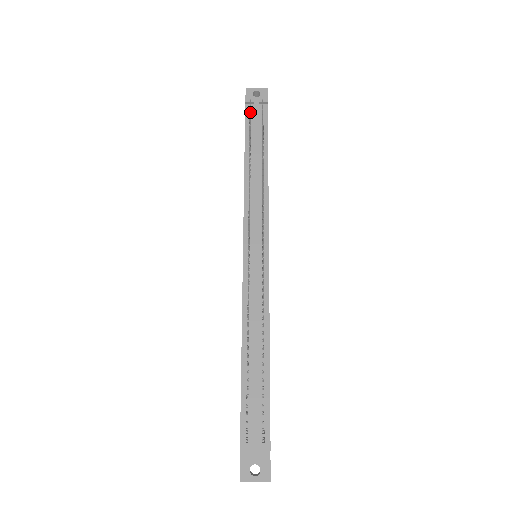
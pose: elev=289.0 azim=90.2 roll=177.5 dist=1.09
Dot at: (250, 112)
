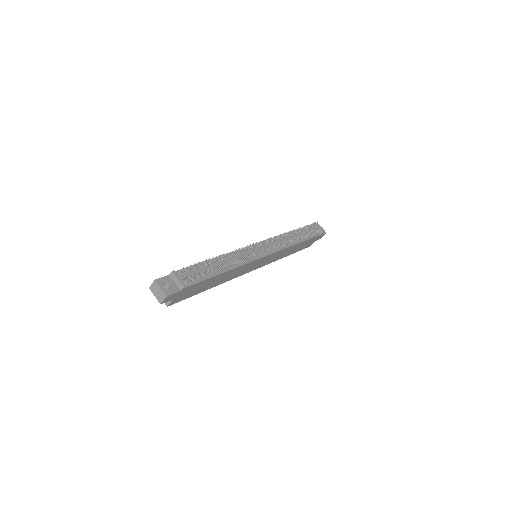
Dot at: (313, 224)
